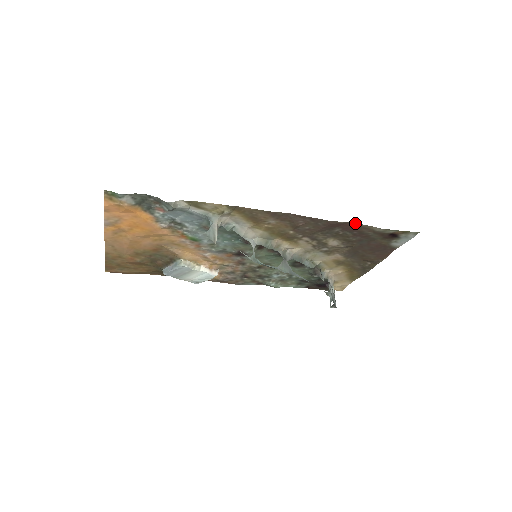
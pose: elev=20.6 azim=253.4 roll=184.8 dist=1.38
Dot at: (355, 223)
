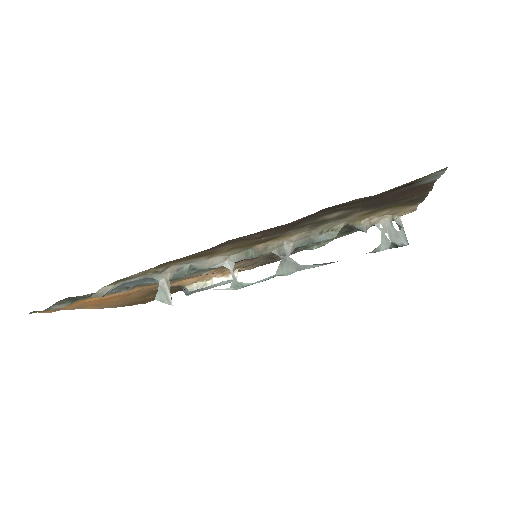
Dot at: occluded
